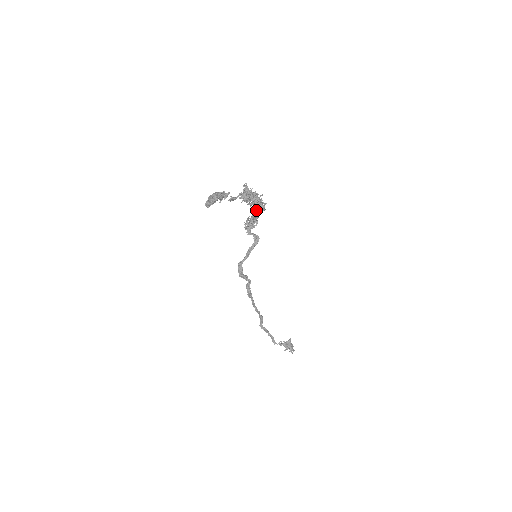
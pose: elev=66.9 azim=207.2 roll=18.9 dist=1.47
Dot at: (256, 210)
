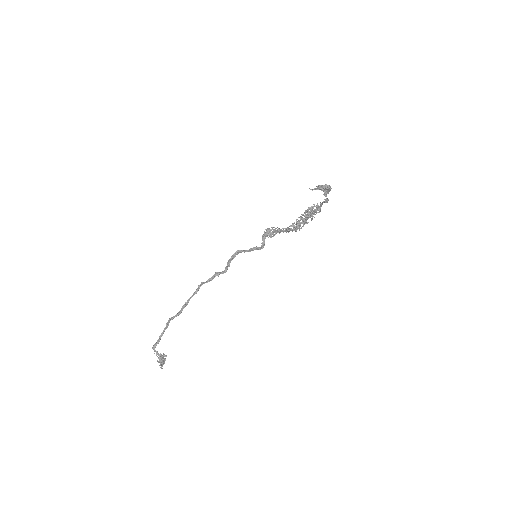
Dot at: (295, 226)
